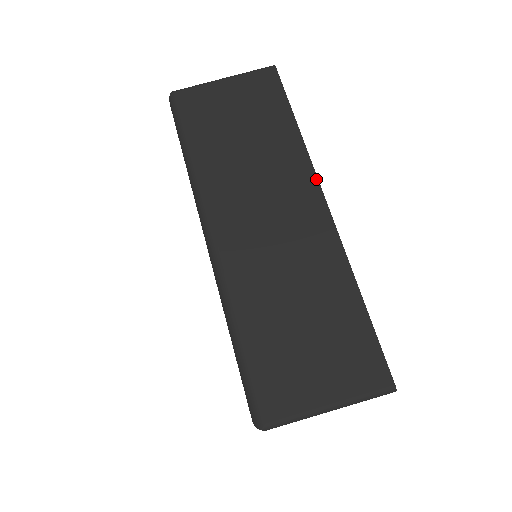
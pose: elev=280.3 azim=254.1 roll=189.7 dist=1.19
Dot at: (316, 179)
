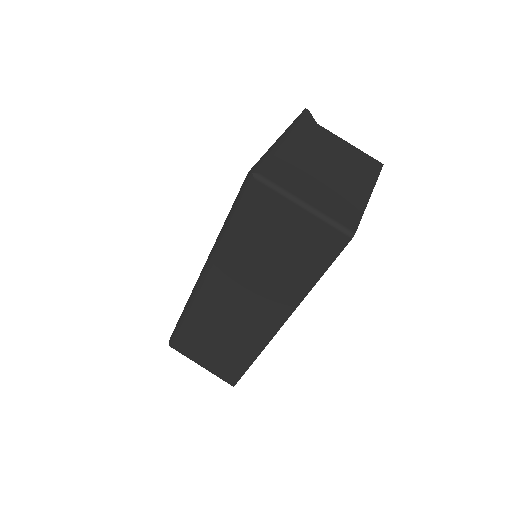
Dot at: (288, 316)
